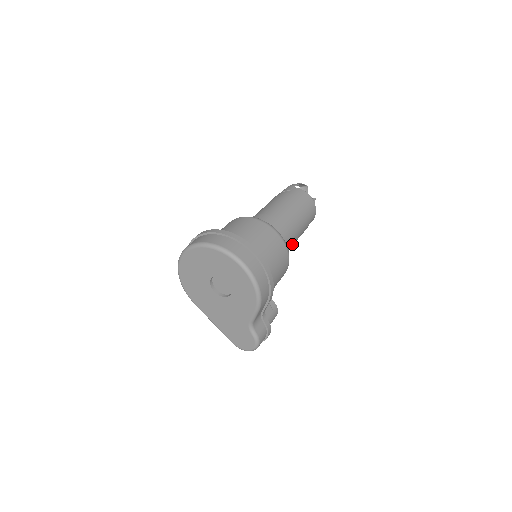
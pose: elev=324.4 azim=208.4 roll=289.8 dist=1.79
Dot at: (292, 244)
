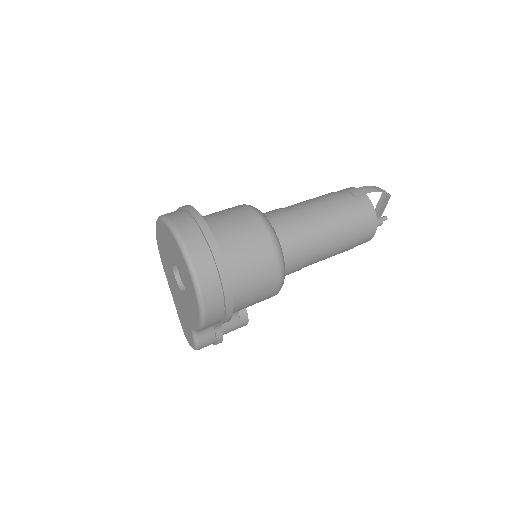
Dot at: occluded
